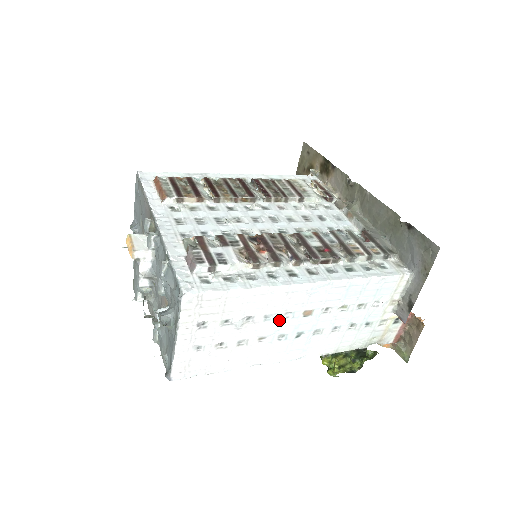
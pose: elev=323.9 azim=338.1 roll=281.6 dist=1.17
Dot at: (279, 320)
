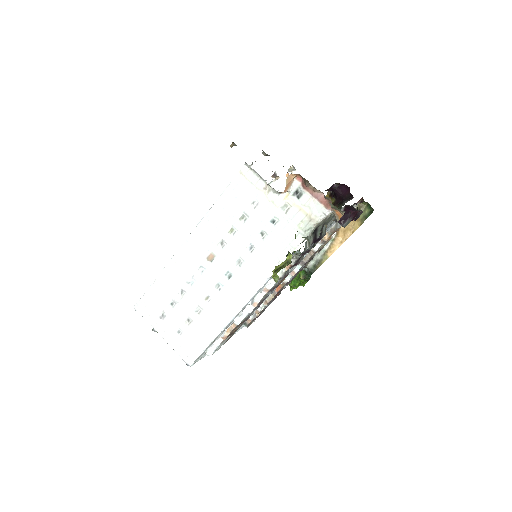
Dot at: (200, 278)
